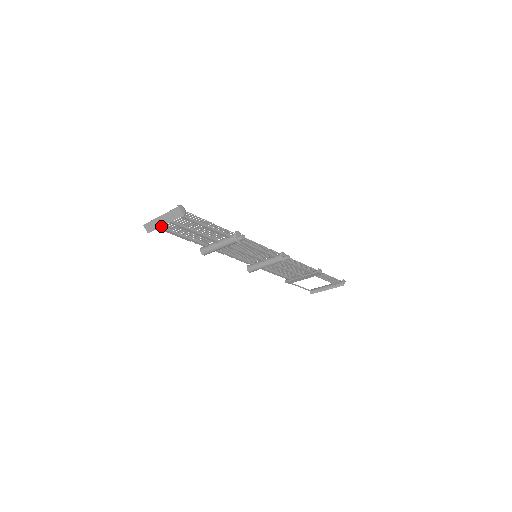
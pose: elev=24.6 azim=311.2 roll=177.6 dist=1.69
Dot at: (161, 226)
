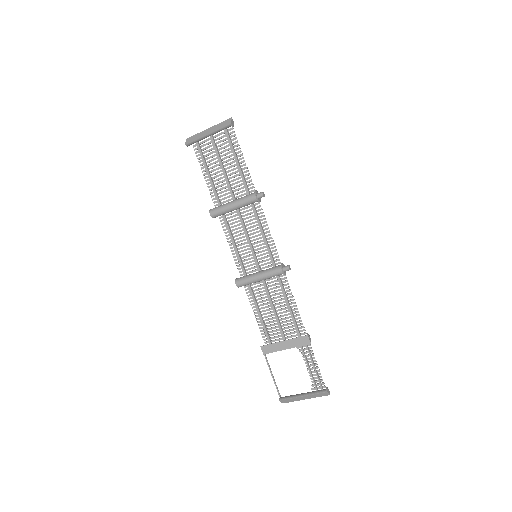
Dot at: (203, 136)
